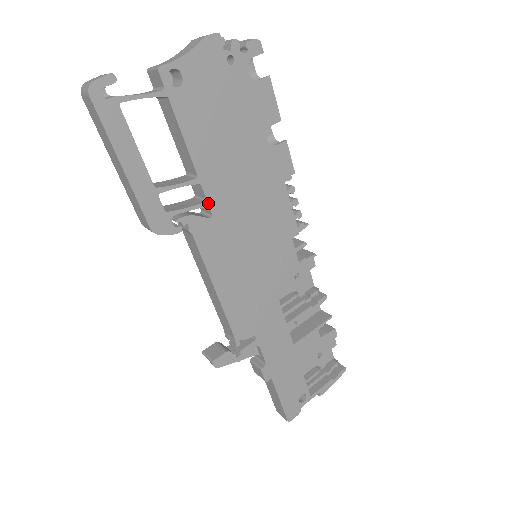
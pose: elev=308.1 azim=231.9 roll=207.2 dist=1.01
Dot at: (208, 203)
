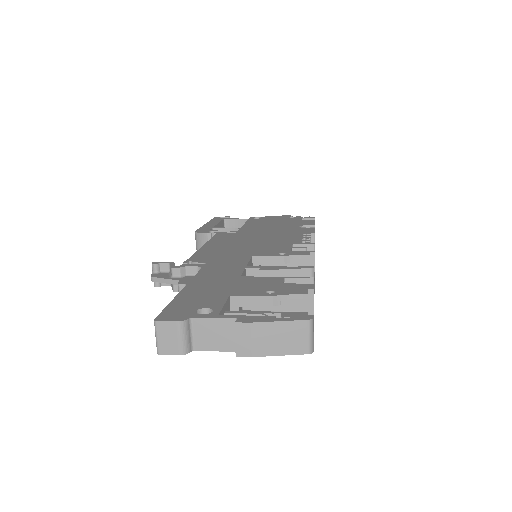
Dot at: (238, 232)
